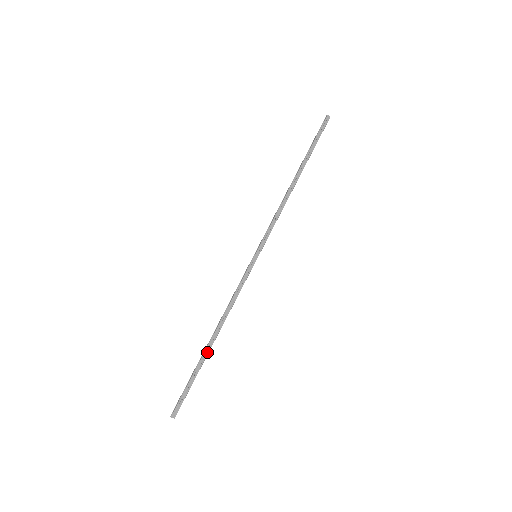
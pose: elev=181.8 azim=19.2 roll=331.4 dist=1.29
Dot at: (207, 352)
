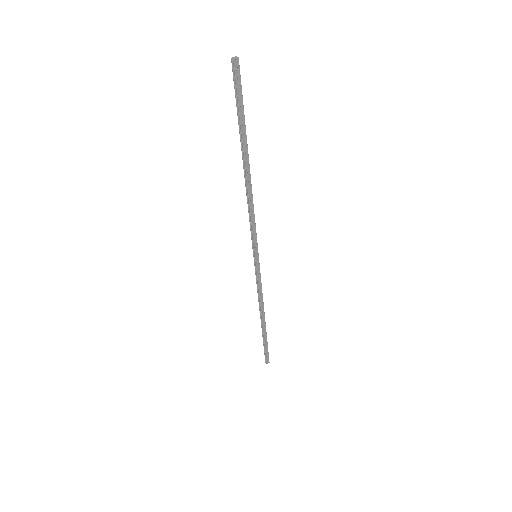
Dot at: (265, 328)
